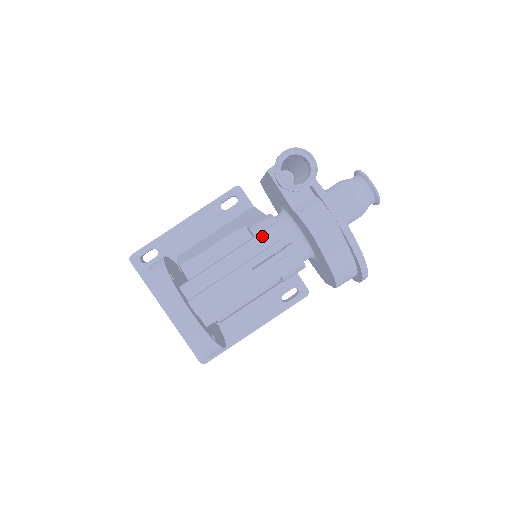
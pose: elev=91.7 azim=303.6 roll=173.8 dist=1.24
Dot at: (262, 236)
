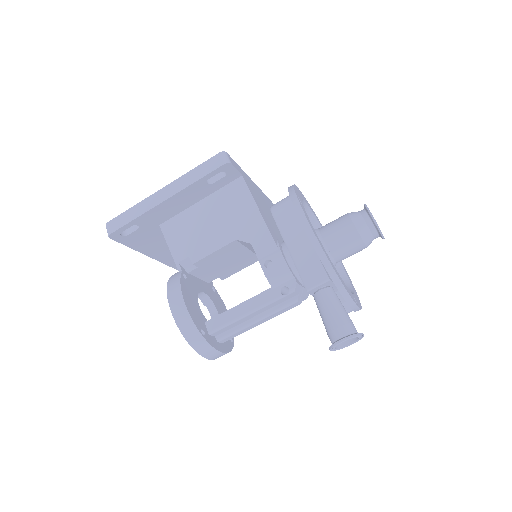
Dot at: (283, 298)
